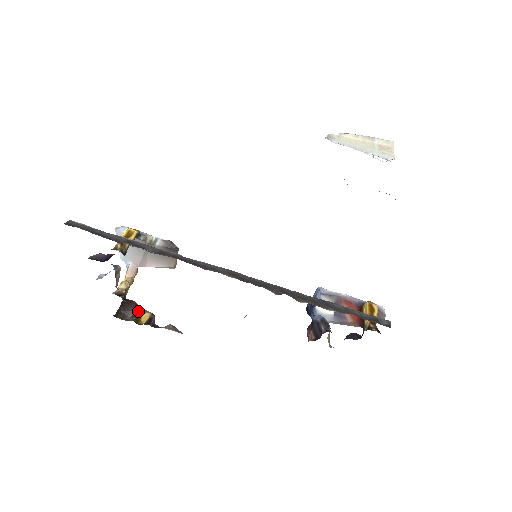
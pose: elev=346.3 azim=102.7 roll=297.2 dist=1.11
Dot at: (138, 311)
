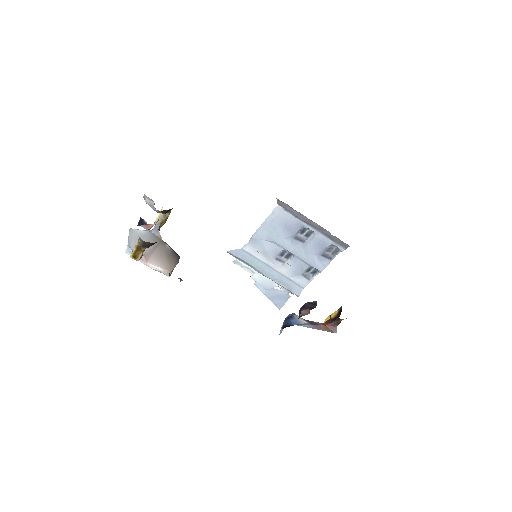
Dot at: occluded
